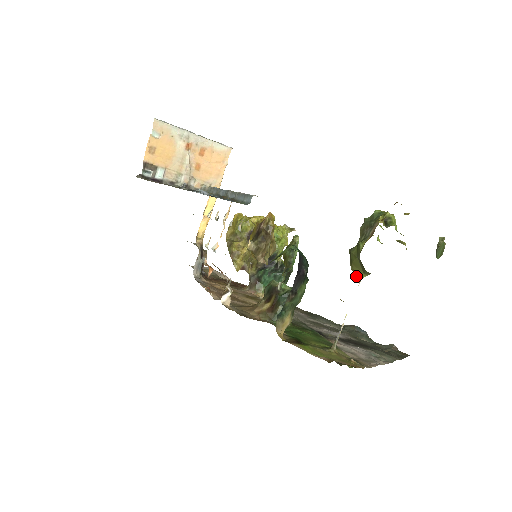
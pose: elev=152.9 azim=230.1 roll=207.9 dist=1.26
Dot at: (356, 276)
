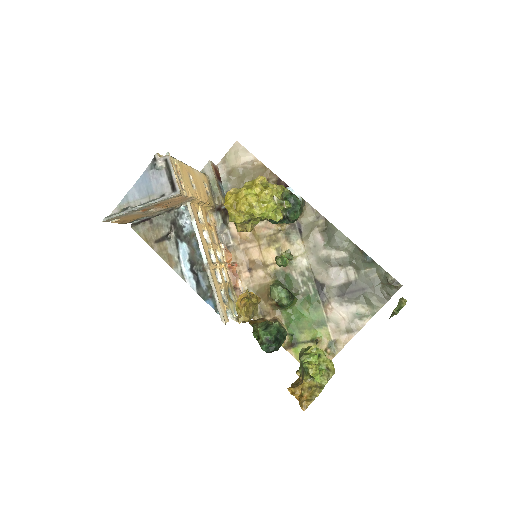
Dot at: occluded
